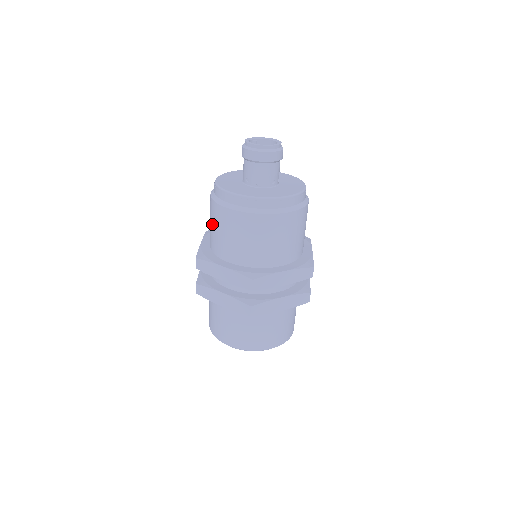
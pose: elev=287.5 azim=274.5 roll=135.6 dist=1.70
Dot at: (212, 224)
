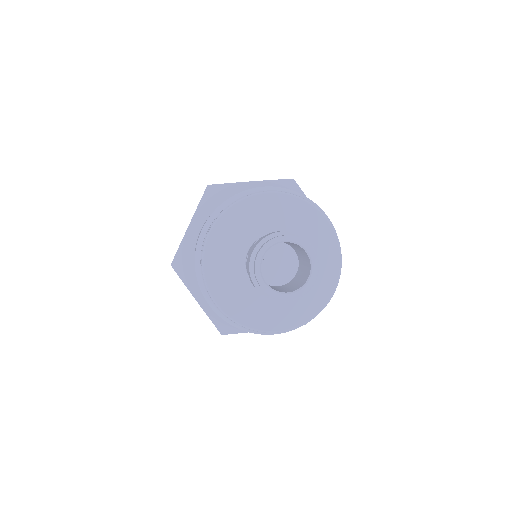
Dot at: occluded
